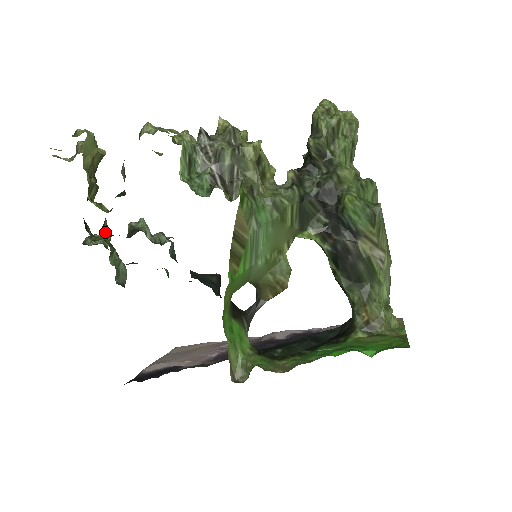
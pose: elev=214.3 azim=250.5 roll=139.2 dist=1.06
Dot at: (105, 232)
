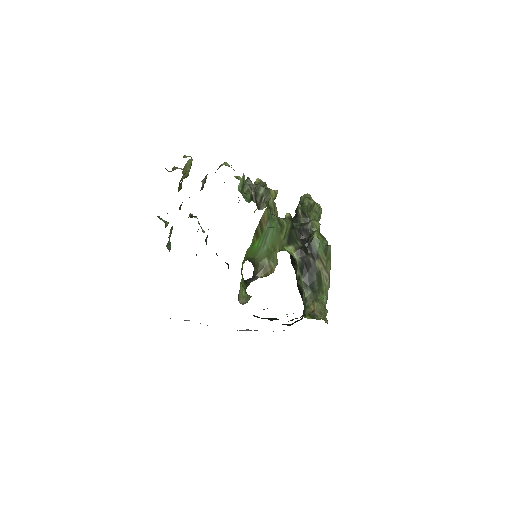
Dot at: (180, 209)
